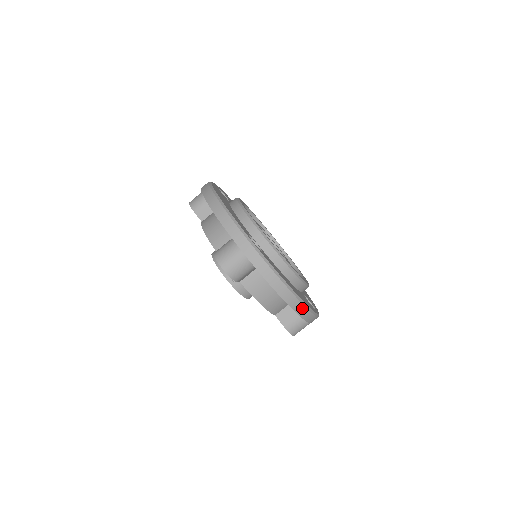
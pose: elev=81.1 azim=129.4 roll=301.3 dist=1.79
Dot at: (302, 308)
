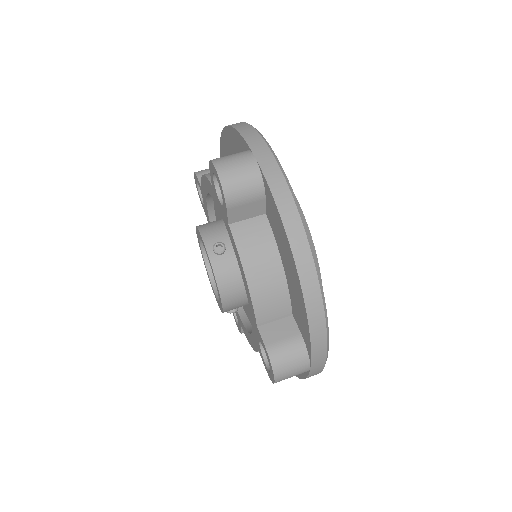
Dot at: (315, 290)
